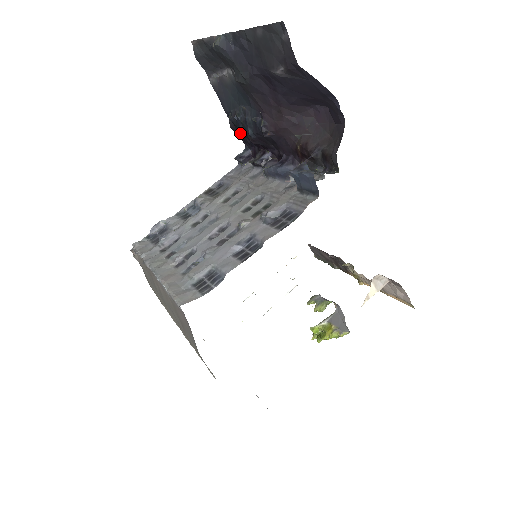
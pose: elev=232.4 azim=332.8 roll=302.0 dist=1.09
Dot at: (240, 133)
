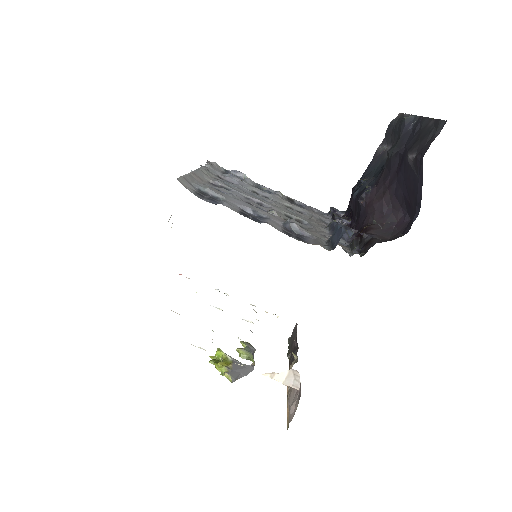
Dot at: occluded
